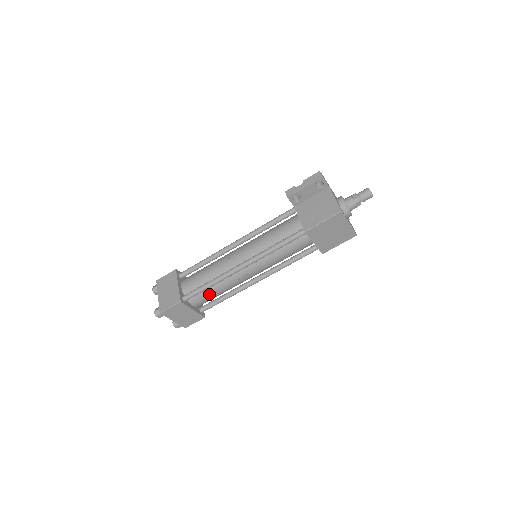
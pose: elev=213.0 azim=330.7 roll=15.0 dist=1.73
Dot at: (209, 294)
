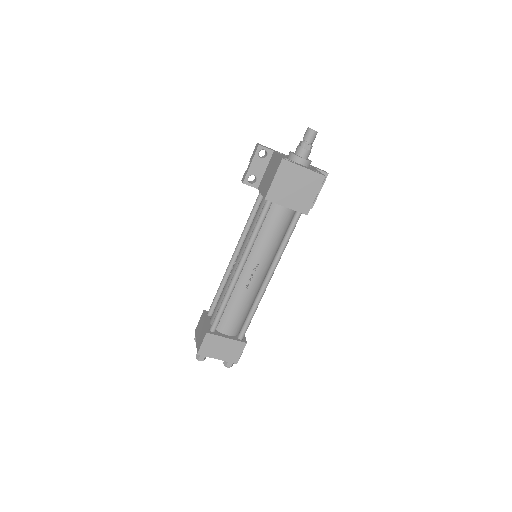
Dot at: (232, 315)
